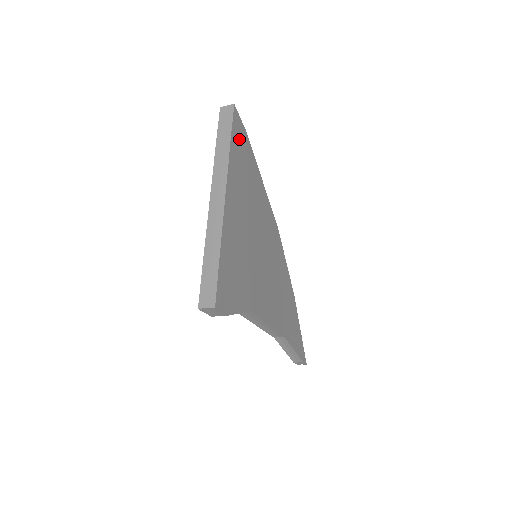
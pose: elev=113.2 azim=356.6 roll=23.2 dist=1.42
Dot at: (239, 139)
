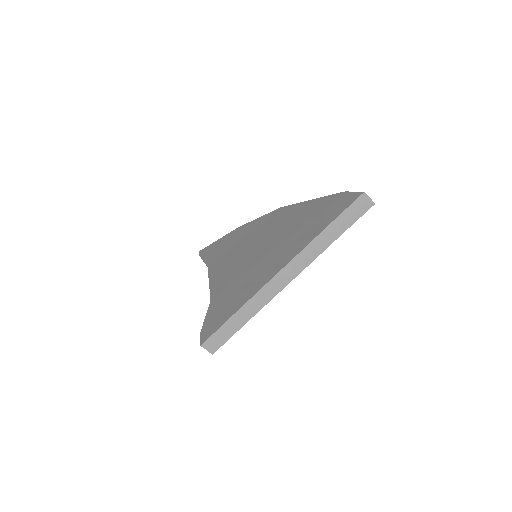
Dot at: occluded
